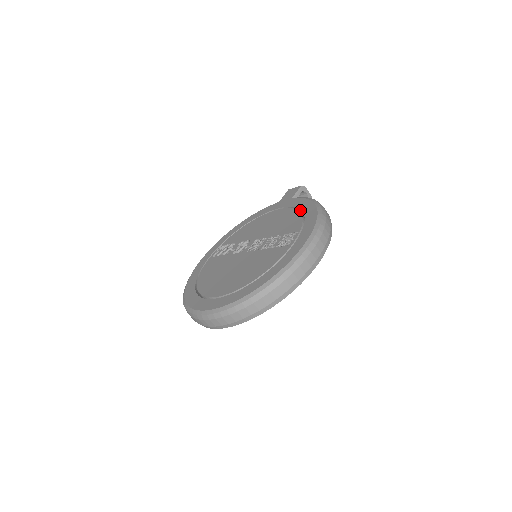
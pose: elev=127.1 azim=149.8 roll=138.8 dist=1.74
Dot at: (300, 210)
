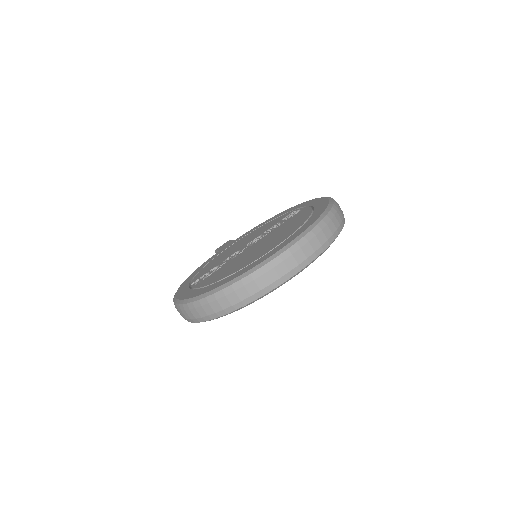
Dot at: occluded
